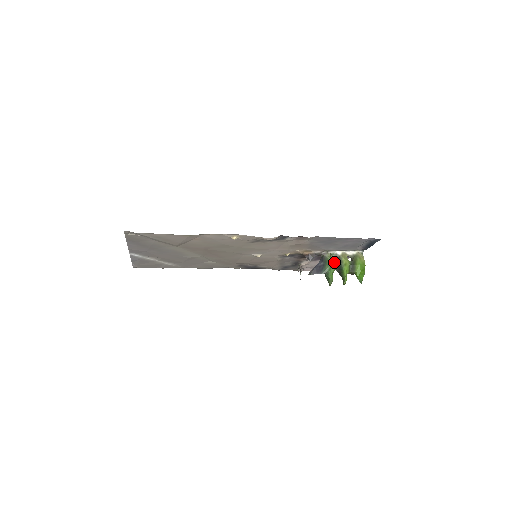
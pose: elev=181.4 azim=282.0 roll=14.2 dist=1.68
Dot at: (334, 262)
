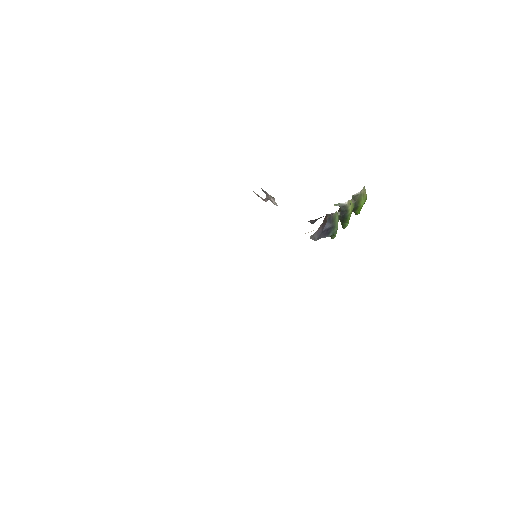
Dot at: occluded
